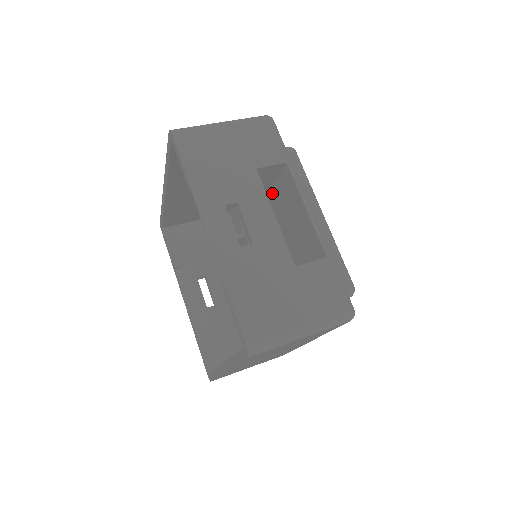
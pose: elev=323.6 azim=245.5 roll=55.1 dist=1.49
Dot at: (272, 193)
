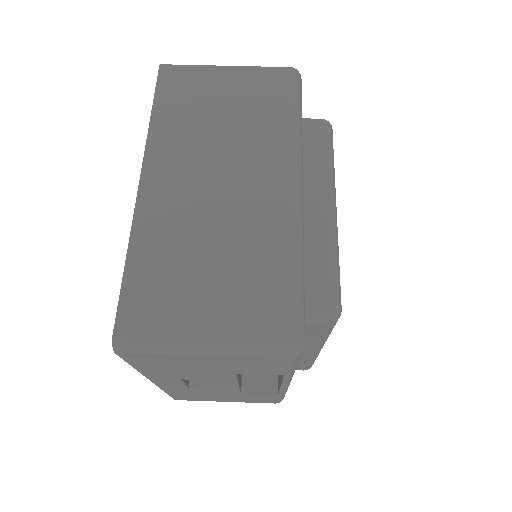
Dot at: occluded
